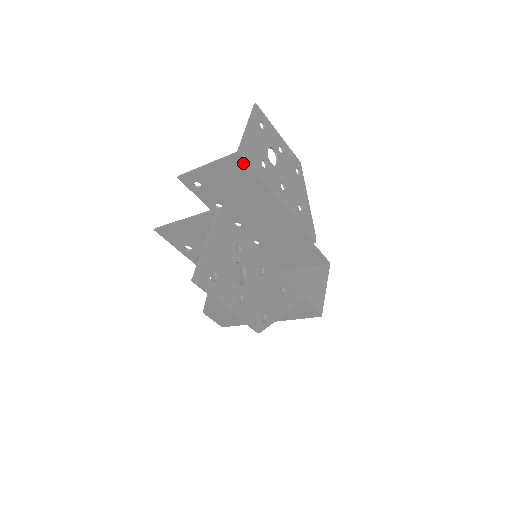
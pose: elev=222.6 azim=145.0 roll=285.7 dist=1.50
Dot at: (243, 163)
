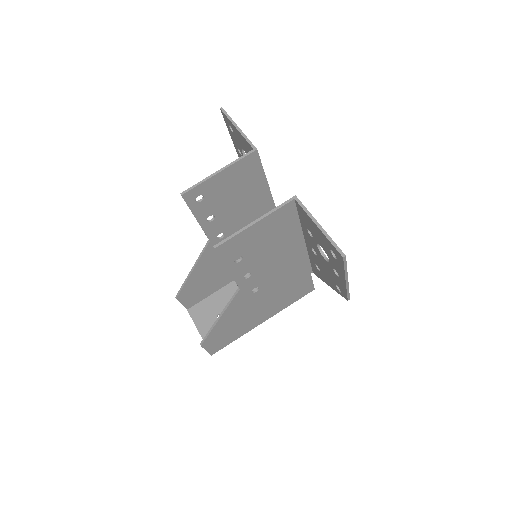
Dot at: (256, 160)
